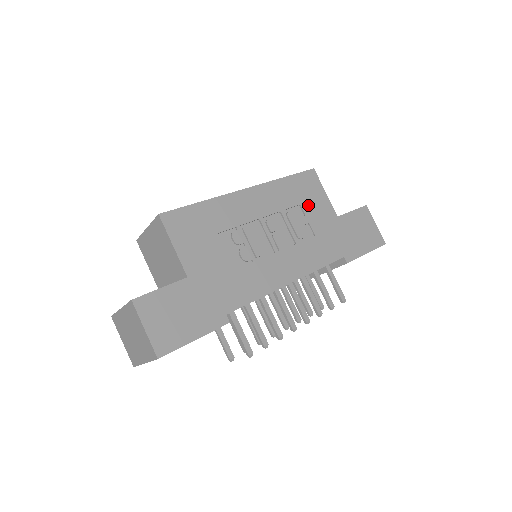
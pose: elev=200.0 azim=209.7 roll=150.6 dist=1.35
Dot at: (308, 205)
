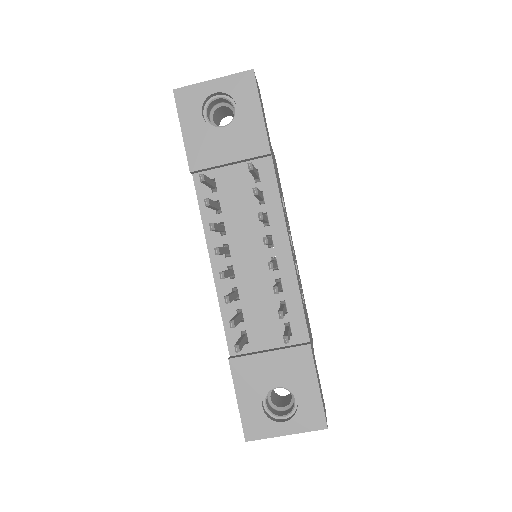
Dot at: occluded
